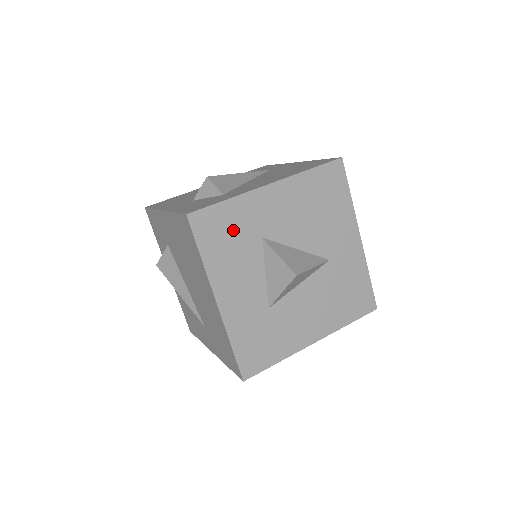
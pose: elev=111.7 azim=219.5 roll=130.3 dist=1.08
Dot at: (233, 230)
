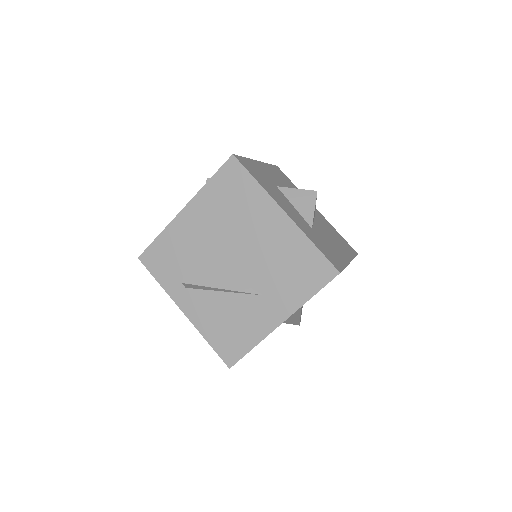
Dot at: (260, 175)
